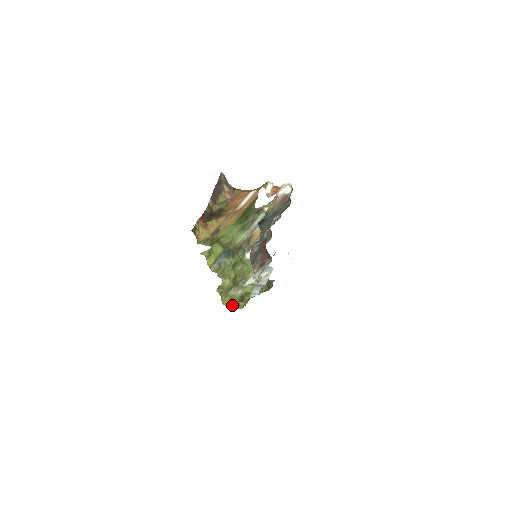
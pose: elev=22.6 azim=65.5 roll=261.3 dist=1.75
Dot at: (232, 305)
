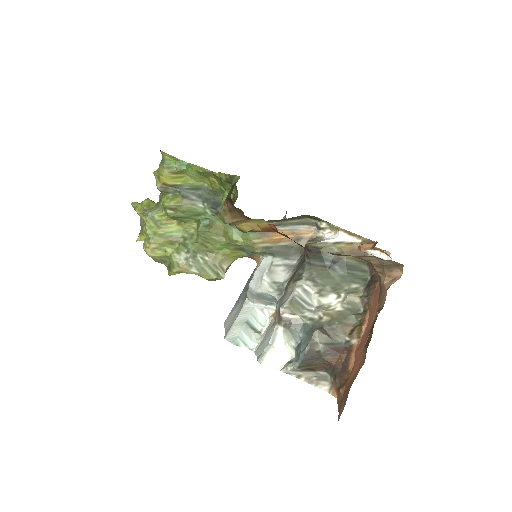
Dot at: (159, 262)
